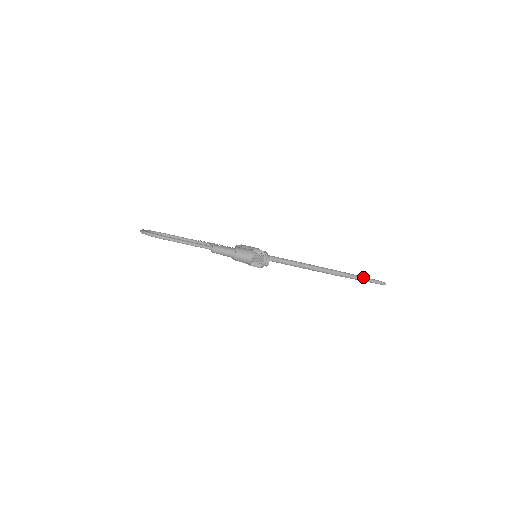
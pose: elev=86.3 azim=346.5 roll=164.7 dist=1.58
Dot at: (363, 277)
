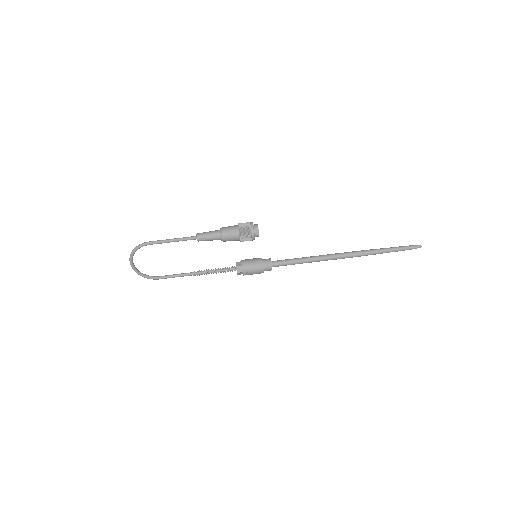
Dot at: occluded
